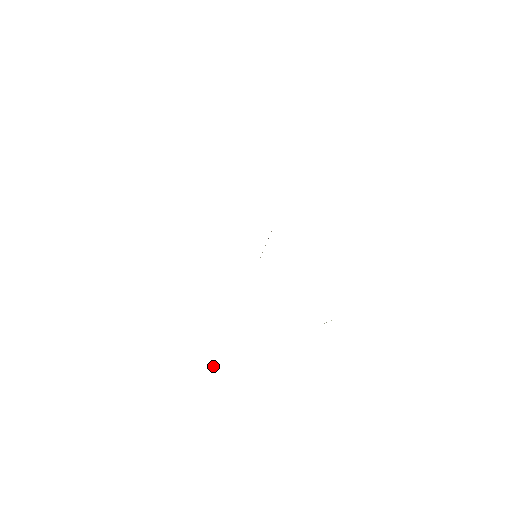
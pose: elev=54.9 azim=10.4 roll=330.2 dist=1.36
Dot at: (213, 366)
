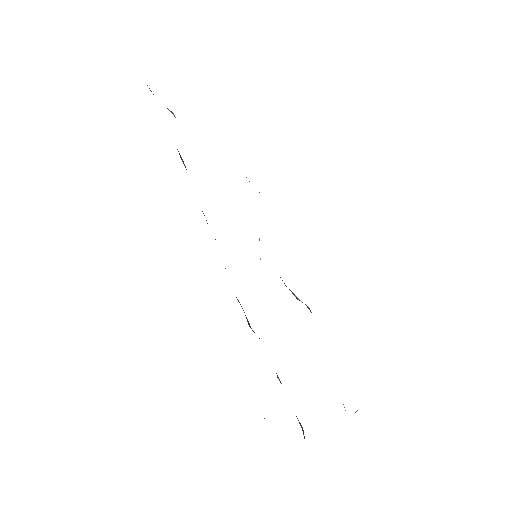
Dot at: occluded
